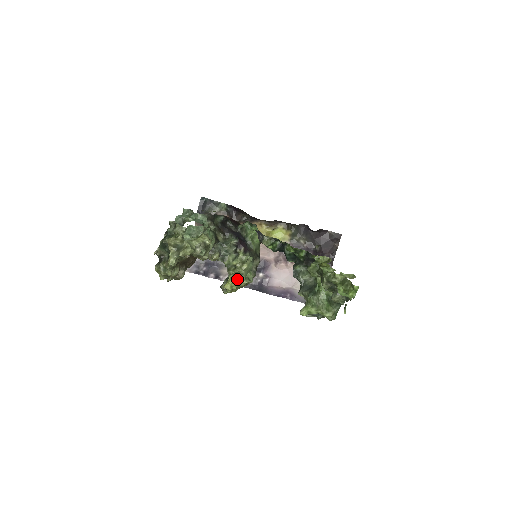
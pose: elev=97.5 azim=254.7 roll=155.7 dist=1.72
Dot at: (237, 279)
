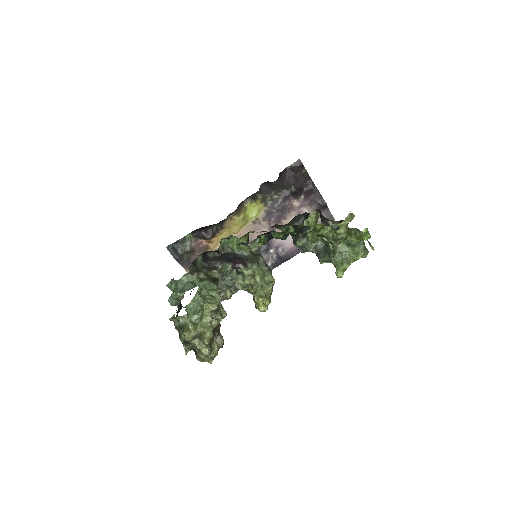
Dot at: (262, 294)
